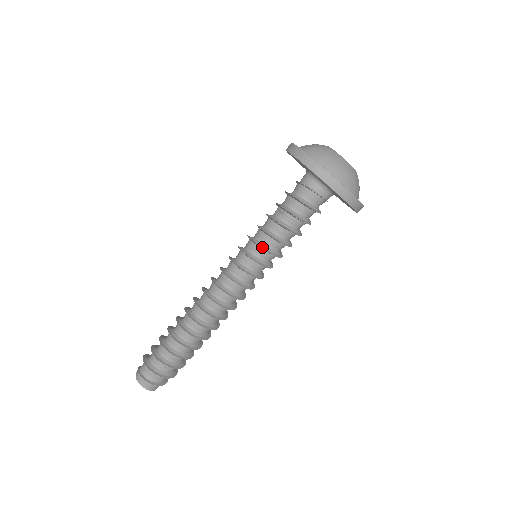
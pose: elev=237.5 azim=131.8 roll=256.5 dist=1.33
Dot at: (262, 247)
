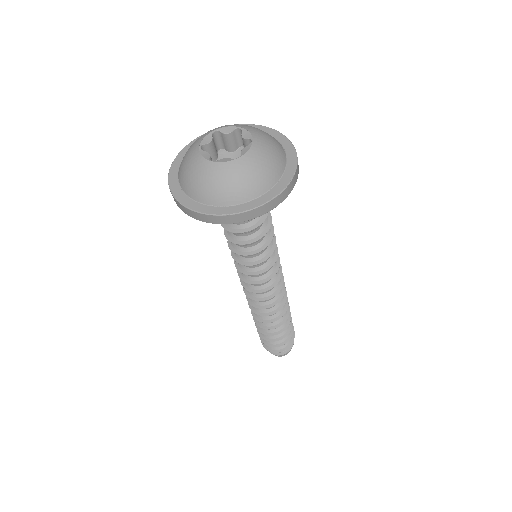
Dot at: (244, 262)
